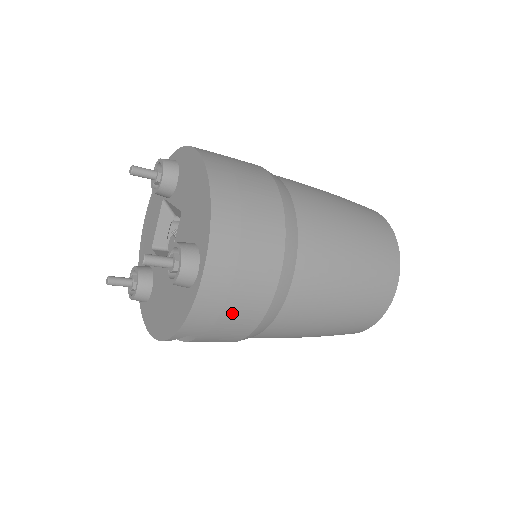
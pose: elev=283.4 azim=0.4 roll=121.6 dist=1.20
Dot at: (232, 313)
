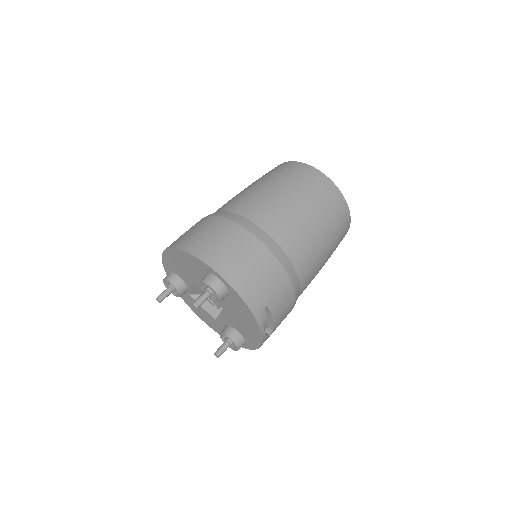
Dot at: (259, 274)
